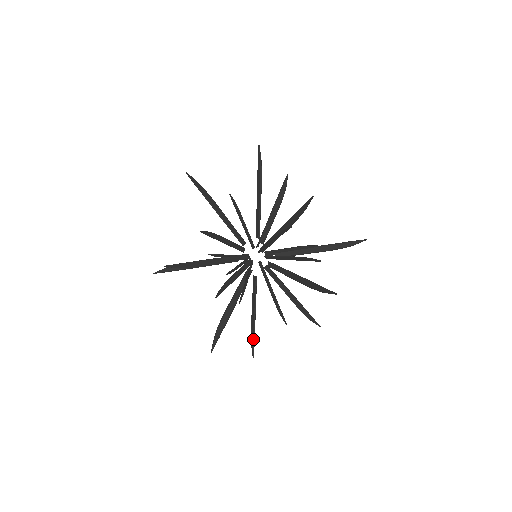
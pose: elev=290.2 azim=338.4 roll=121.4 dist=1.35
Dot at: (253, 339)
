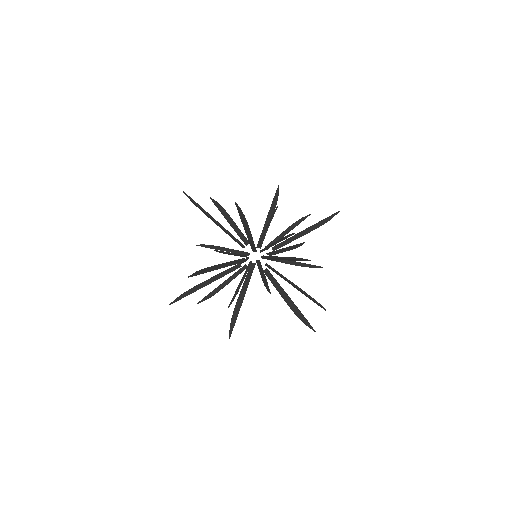
Dot at: (302, 315)
